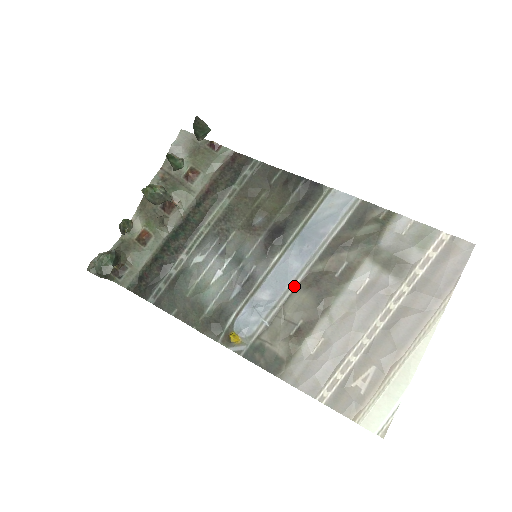
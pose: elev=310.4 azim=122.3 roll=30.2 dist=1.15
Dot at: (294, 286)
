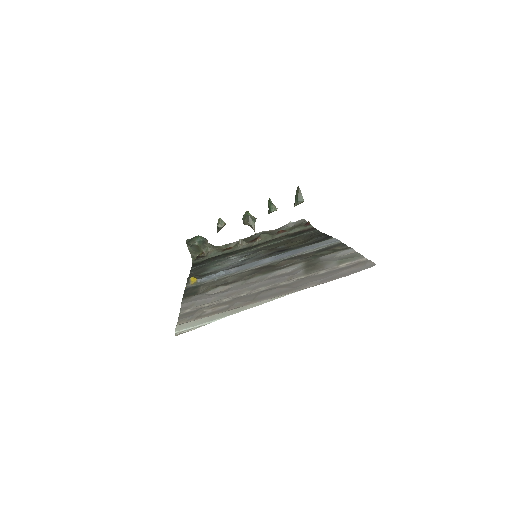
Dot at: (252, 269)
